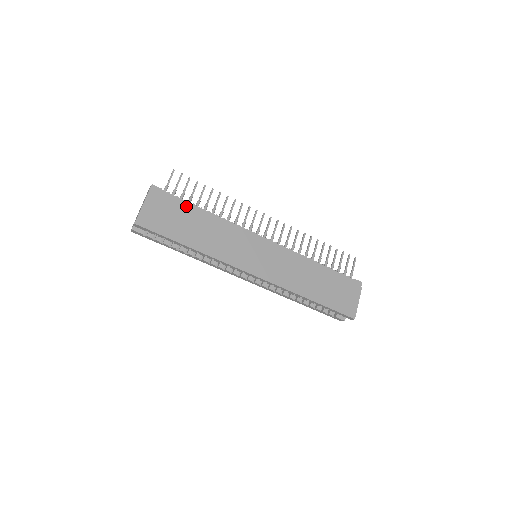
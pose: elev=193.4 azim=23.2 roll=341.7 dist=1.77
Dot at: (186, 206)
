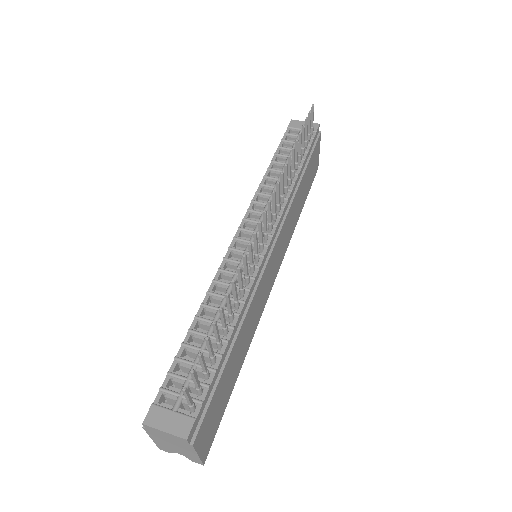
Dot at: (222, 373)
